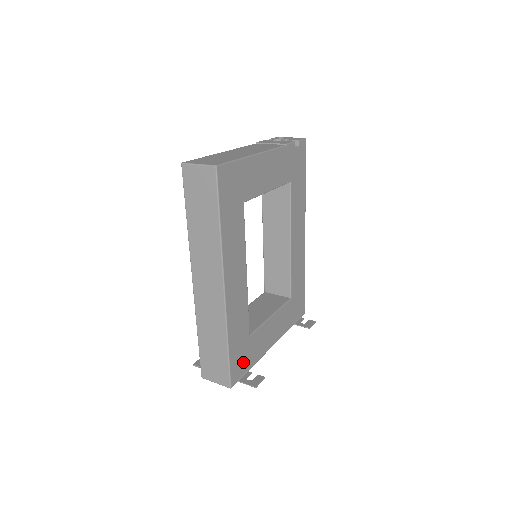
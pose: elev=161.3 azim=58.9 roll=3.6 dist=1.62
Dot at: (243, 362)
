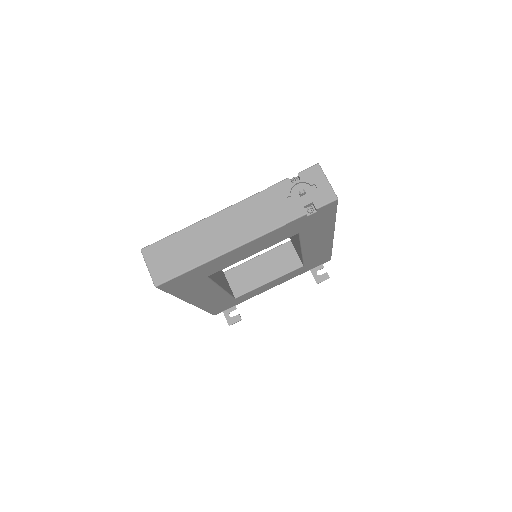
Dot at: (228, 306)
